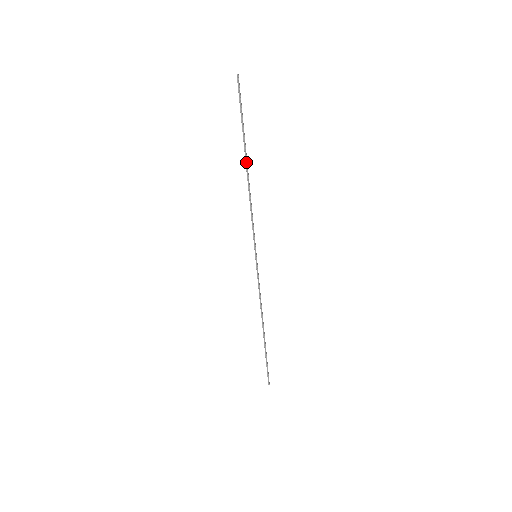
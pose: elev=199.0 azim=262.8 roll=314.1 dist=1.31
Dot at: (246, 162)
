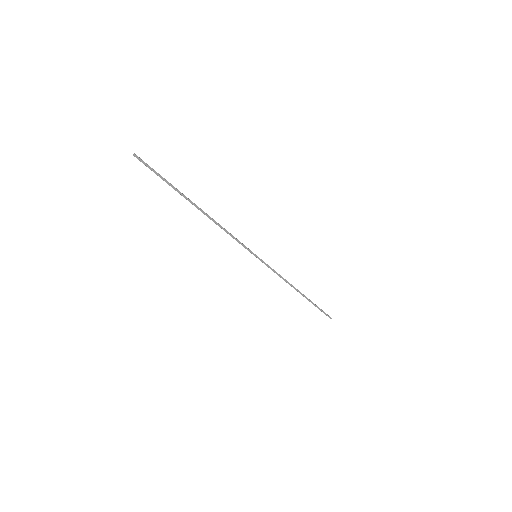
Dot at: (195, 206)
